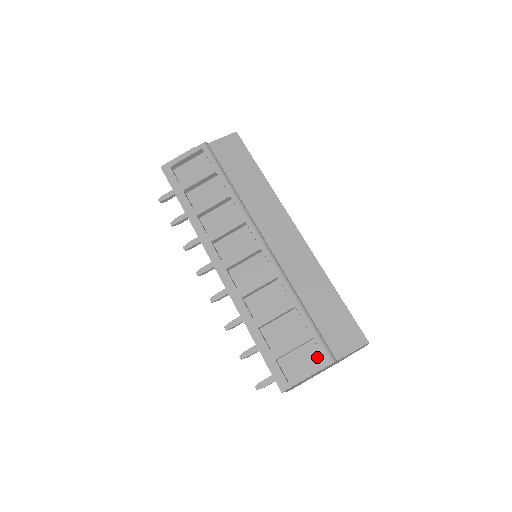
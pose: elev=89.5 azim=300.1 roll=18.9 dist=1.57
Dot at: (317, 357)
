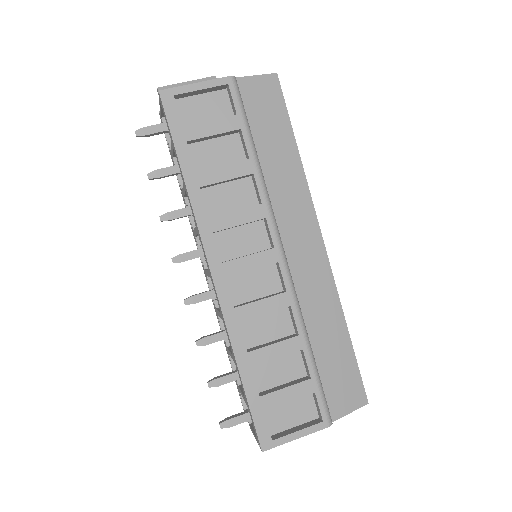
Dot at: (310, 412)
